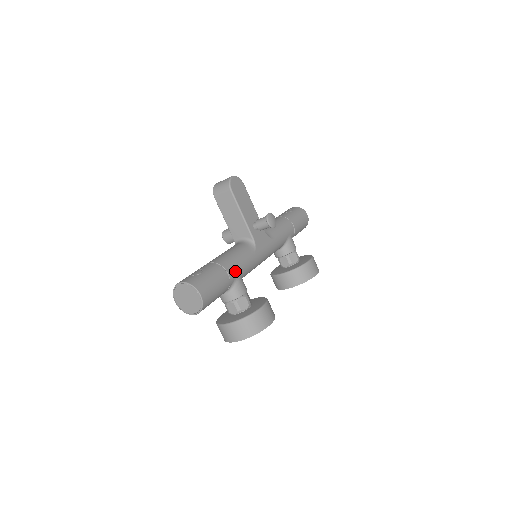
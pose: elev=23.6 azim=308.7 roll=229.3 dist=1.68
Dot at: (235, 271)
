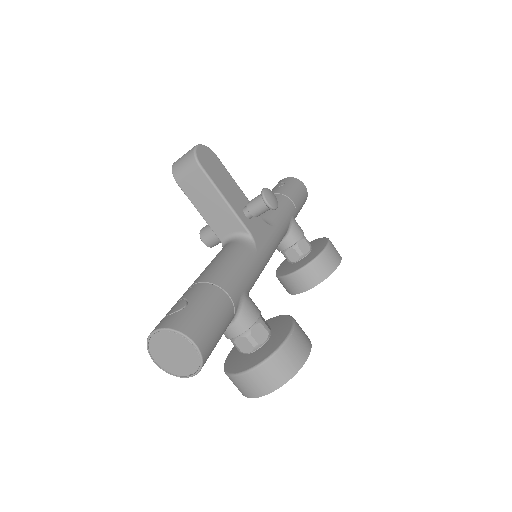
Dot at: (237, 287)
